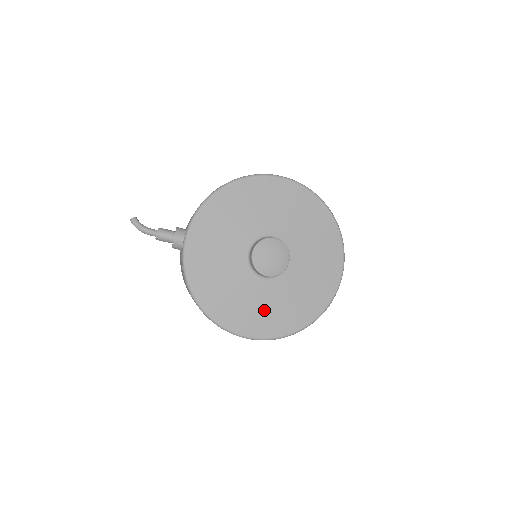
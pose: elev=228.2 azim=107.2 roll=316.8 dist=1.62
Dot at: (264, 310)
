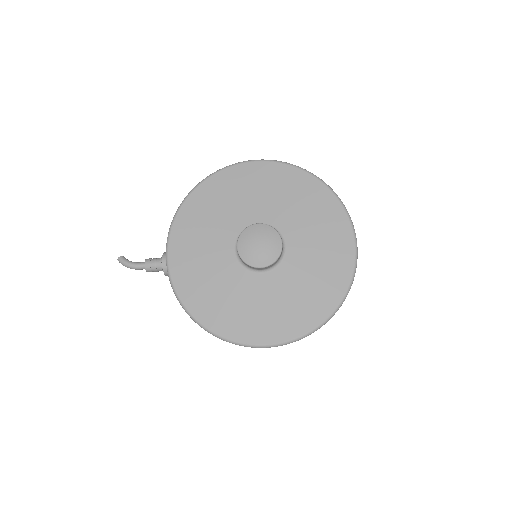
Dot at: (274, 309)
